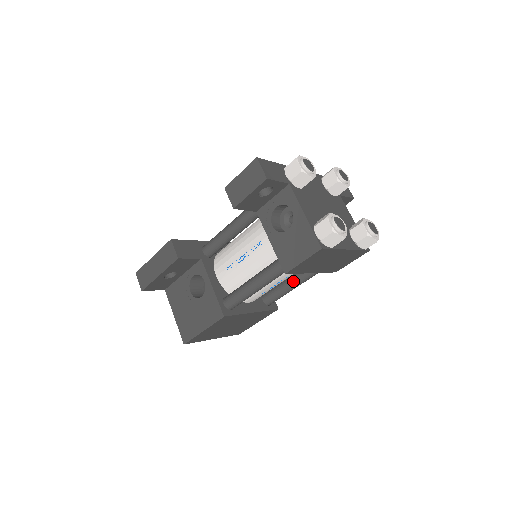
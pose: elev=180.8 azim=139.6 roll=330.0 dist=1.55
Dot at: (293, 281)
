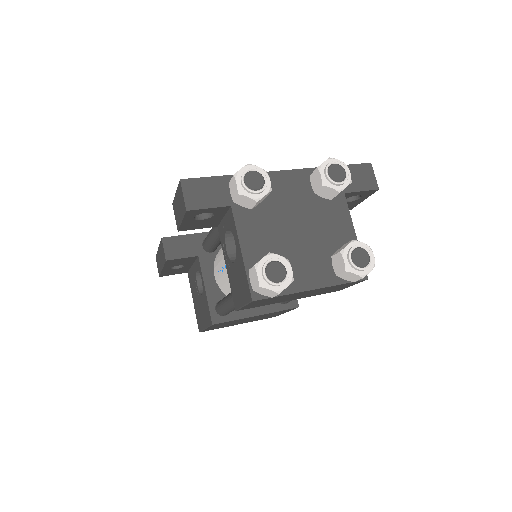
Dot at: occluded
